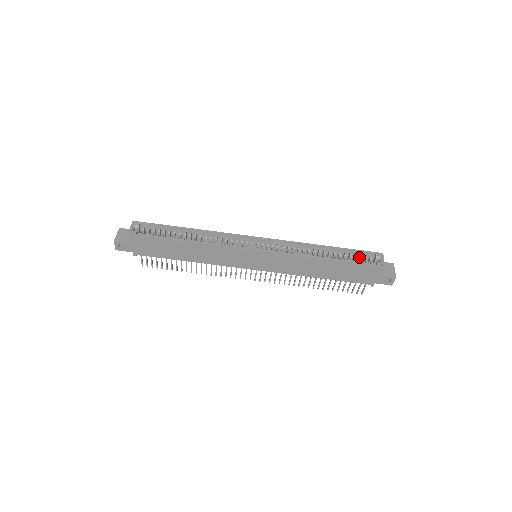
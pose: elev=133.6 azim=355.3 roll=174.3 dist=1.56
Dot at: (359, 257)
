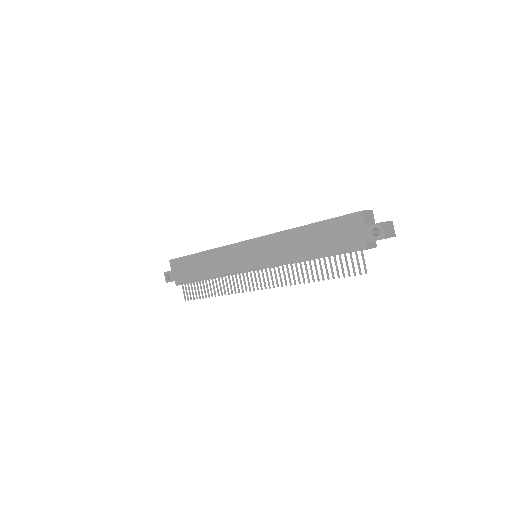
Dot at: occluded
